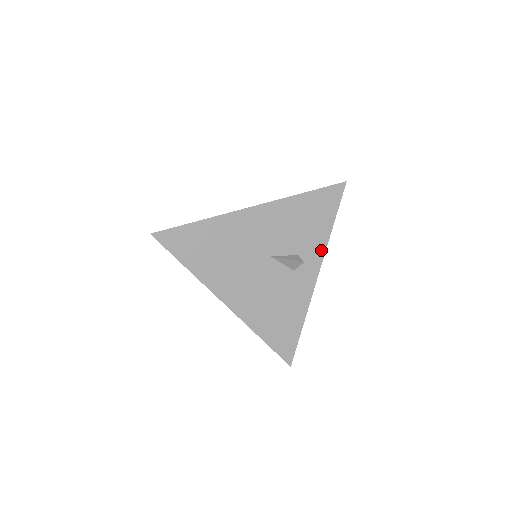
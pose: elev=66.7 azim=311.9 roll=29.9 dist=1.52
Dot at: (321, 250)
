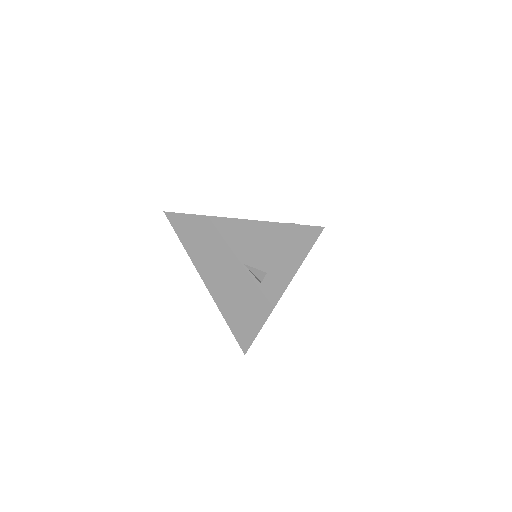
Dot at: (288, 278)
